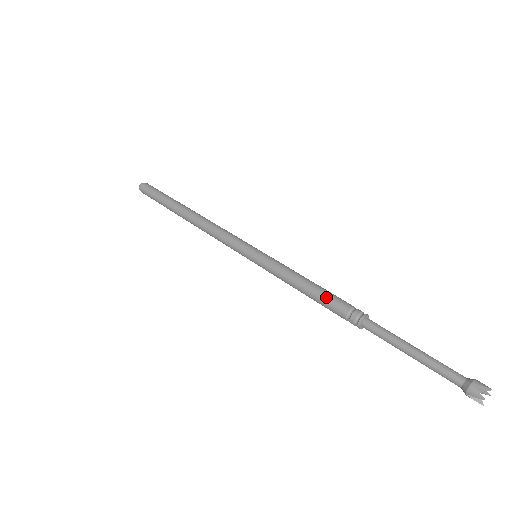
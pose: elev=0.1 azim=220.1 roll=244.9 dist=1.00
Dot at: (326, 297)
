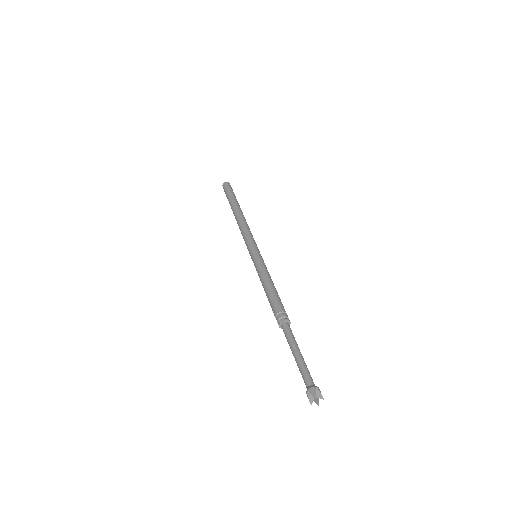
Dot at: (276, 297)
